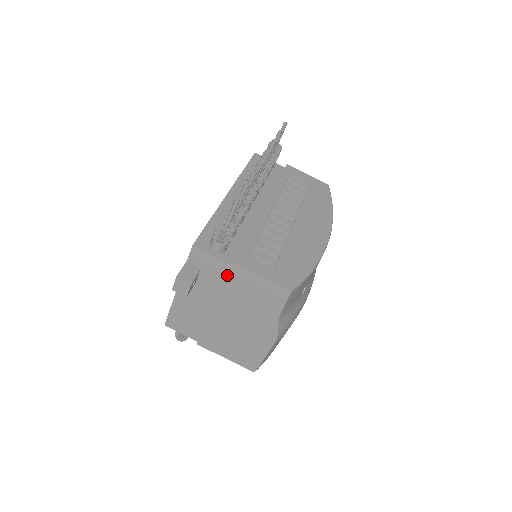
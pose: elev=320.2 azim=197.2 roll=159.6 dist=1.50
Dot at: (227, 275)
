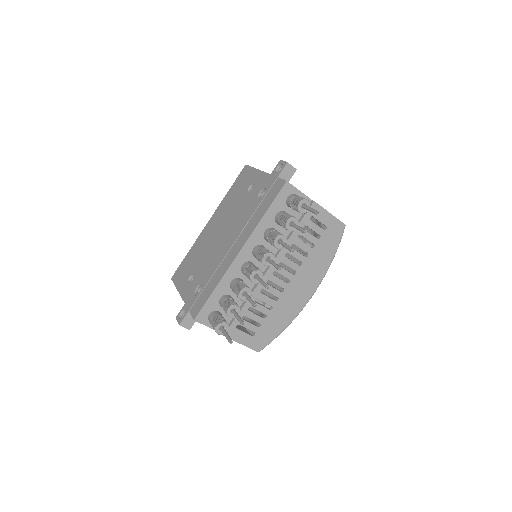
Dot at: occluded
